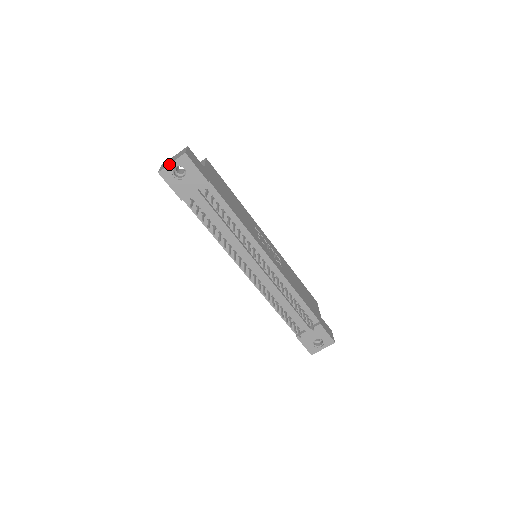
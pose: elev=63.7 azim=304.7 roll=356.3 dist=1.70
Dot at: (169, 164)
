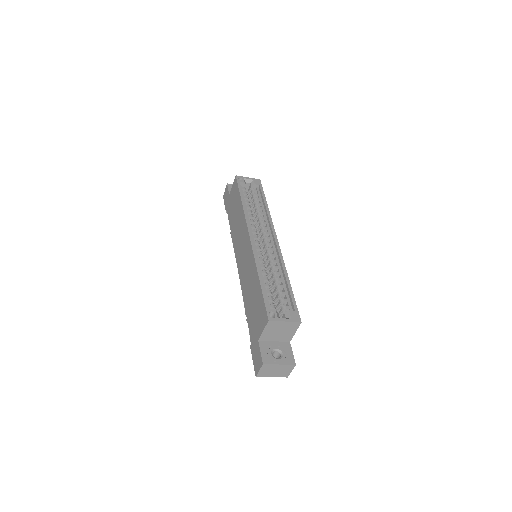
Dot at: occluded
